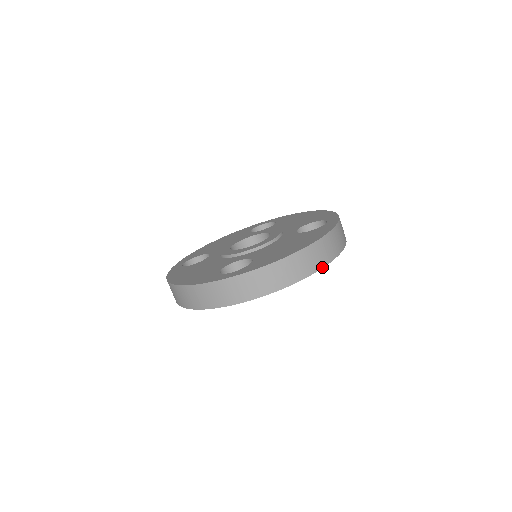
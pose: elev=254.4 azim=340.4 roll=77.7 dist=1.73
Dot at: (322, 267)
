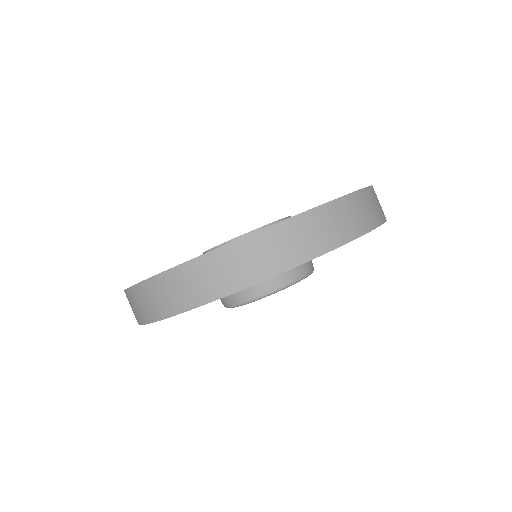
Dot at: (358, 236)
